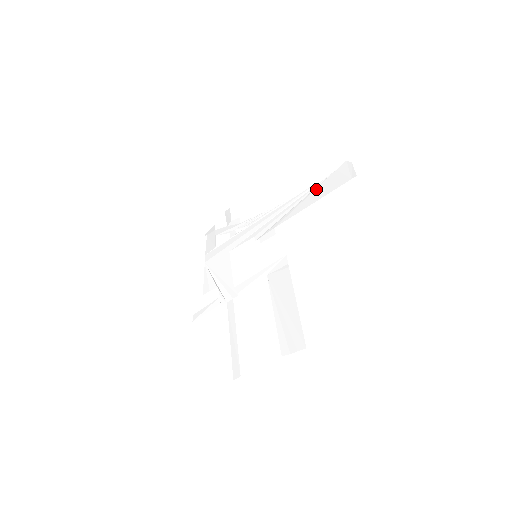
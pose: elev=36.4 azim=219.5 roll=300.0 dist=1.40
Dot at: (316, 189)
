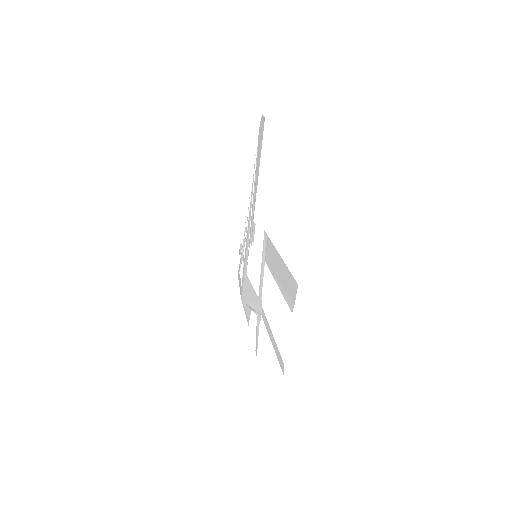
Dot at: (257, 161)
